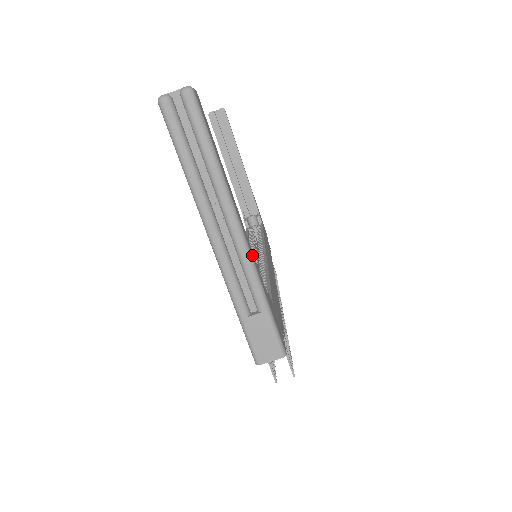
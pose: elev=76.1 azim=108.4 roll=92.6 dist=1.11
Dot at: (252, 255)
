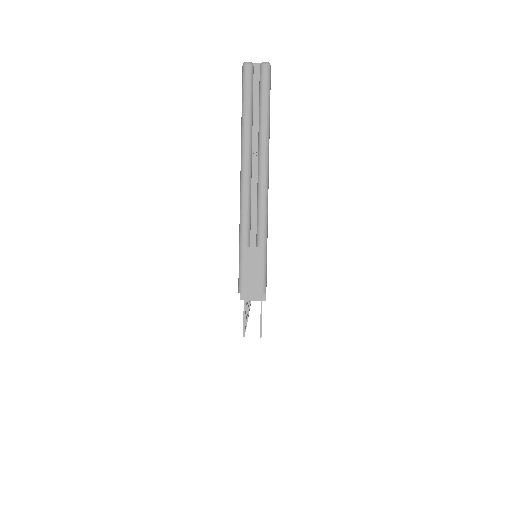
Dot at: occluded
